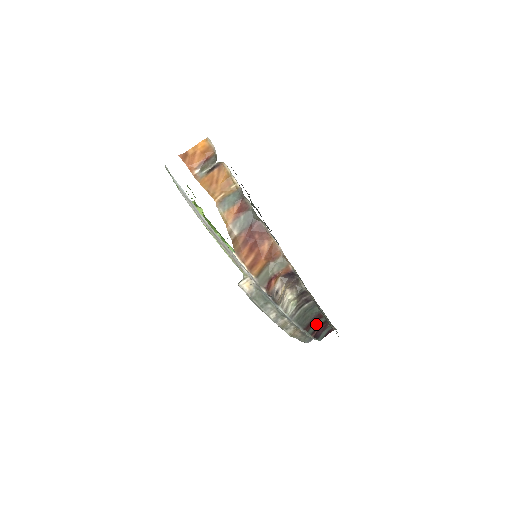
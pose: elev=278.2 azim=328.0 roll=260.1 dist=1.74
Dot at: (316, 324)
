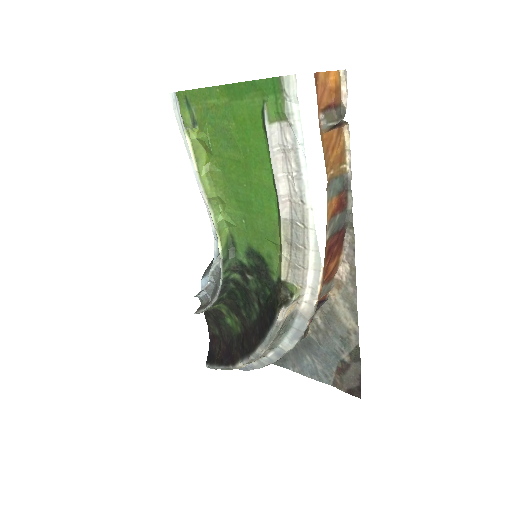
Dot at: occluded
